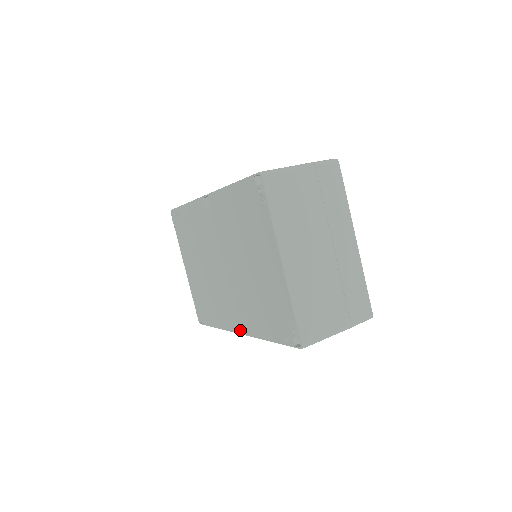
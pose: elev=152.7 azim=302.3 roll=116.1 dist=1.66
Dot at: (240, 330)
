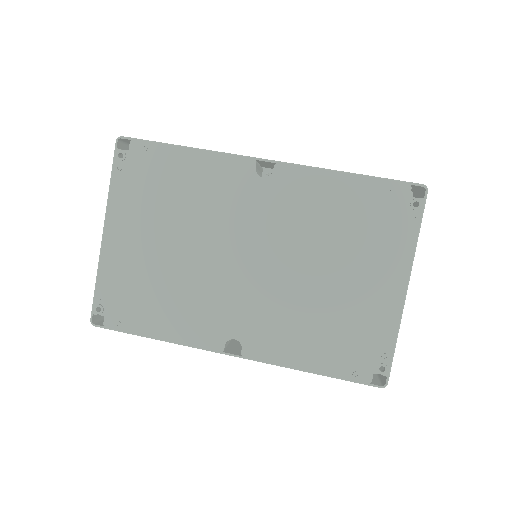
Dot at: (225, 350)
